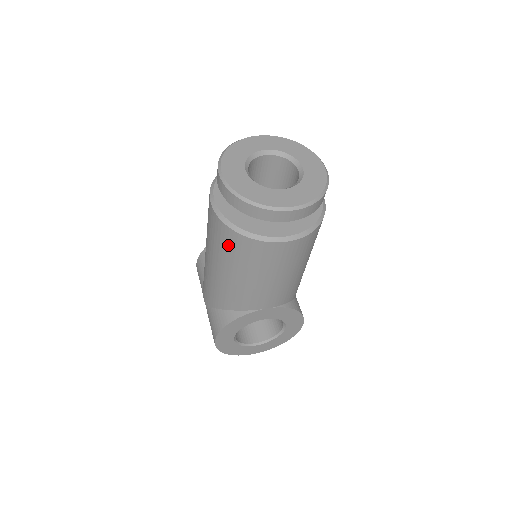
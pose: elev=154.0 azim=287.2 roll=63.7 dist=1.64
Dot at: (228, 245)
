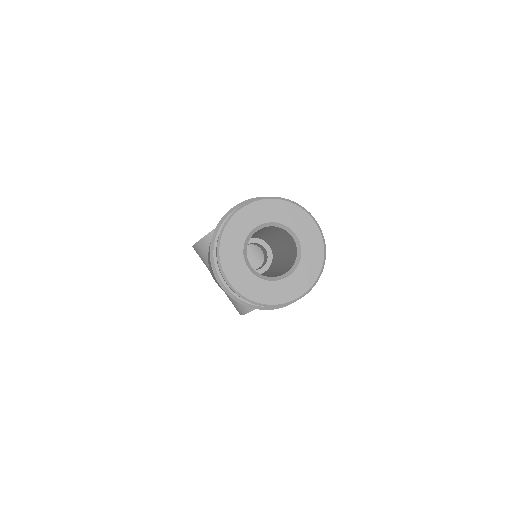
Dot at: occluded
